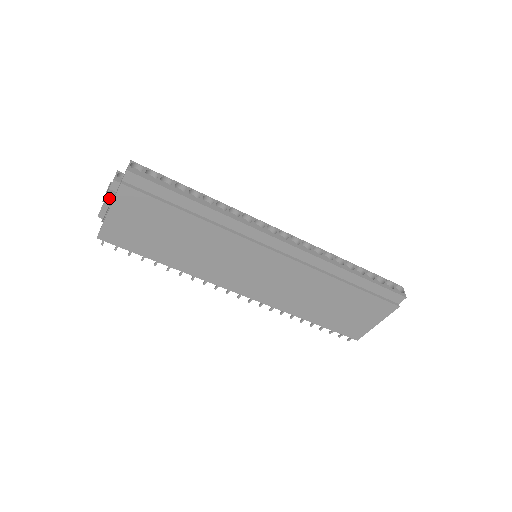
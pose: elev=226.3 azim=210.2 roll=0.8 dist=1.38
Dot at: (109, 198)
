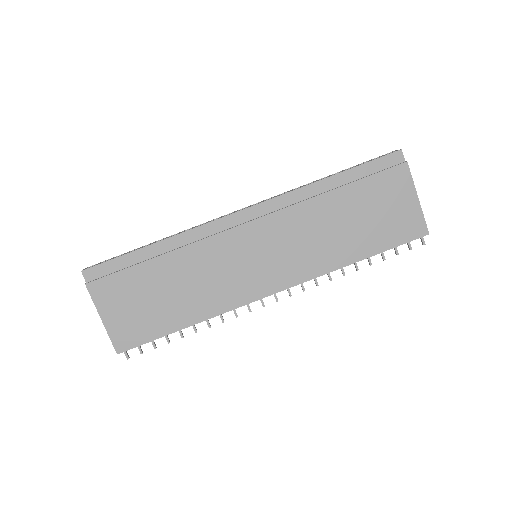
Dot at: occluded
